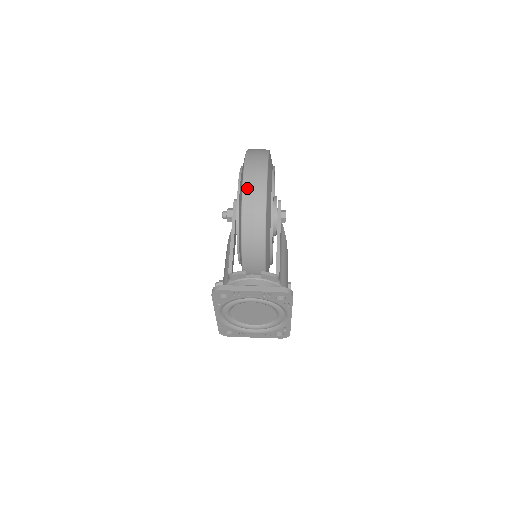
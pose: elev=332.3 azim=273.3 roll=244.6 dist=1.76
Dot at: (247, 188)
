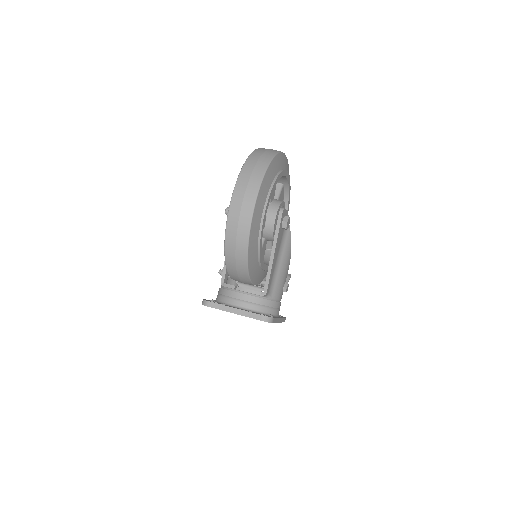
Dot at: (230, 227)
